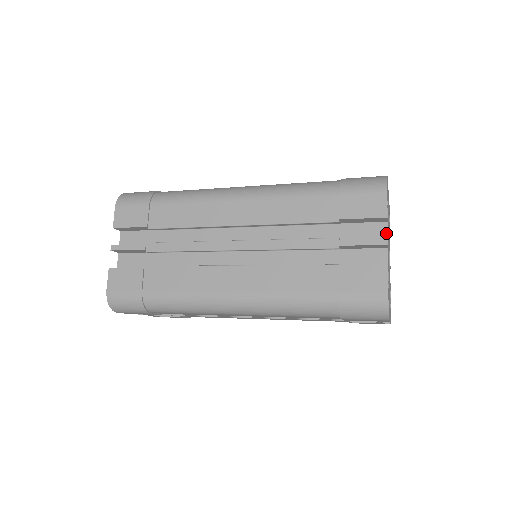
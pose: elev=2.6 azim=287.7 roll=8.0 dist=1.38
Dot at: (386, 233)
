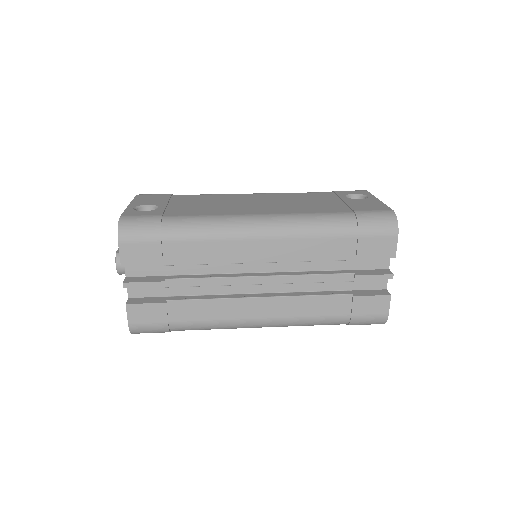
Dot at: (388, 262)
